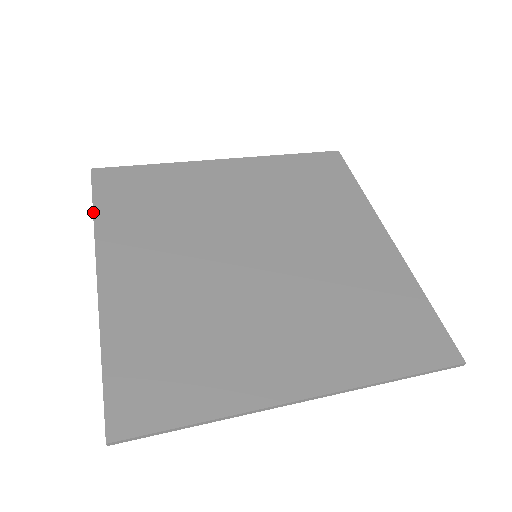
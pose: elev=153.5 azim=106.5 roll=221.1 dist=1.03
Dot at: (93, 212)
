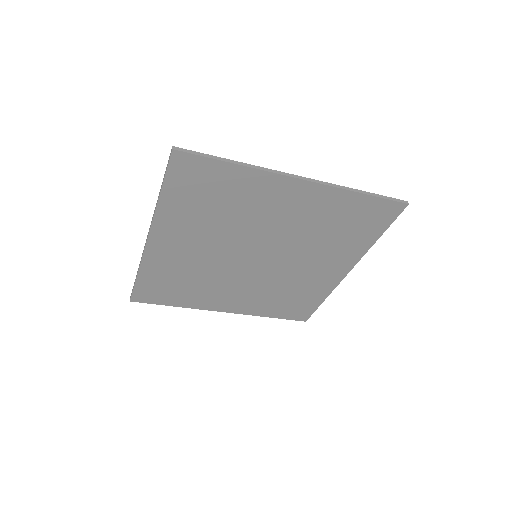
Dot at: (137, 273)
